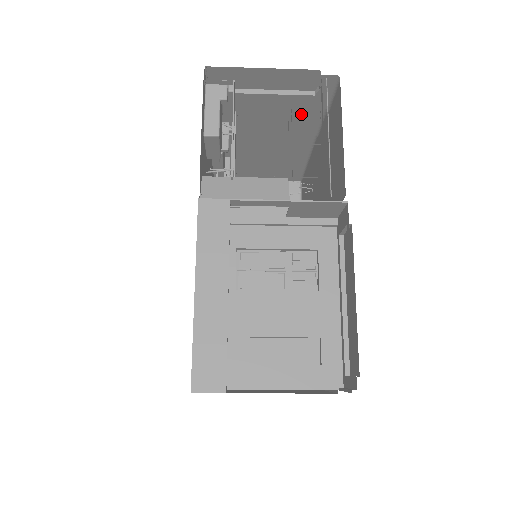
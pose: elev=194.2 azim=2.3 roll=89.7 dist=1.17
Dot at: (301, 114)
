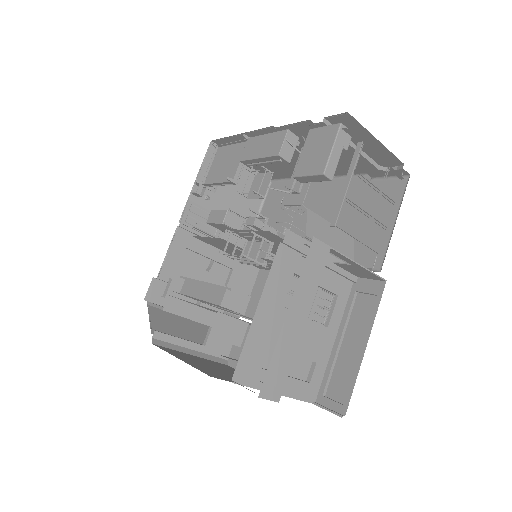
Dot at: (348, 165)
